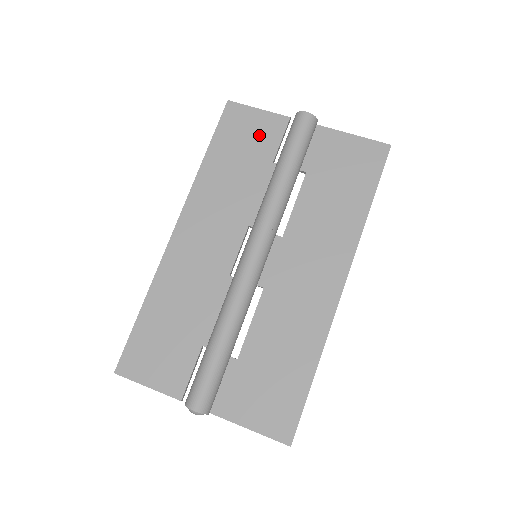
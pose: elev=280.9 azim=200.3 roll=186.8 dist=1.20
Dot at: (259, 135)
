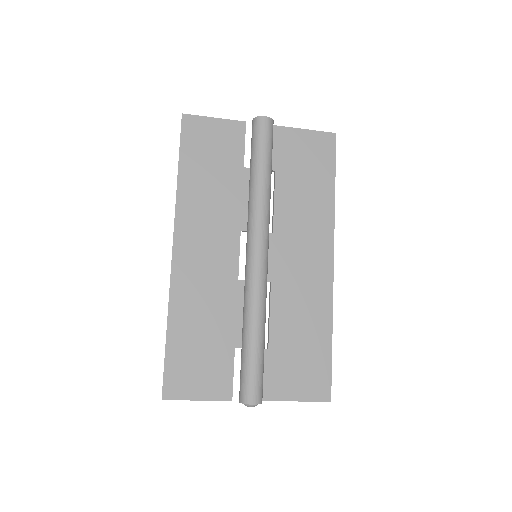
Dot at: (223, 143)
